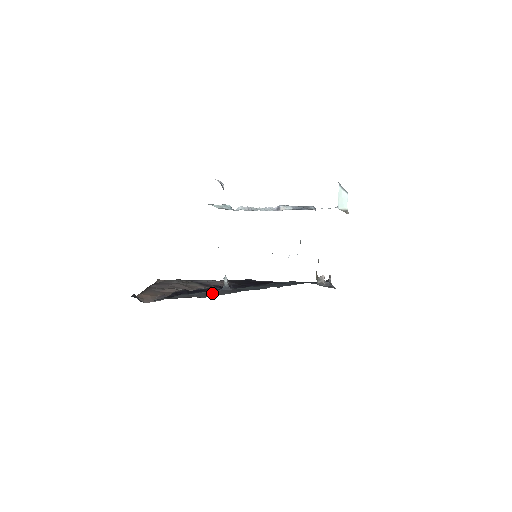
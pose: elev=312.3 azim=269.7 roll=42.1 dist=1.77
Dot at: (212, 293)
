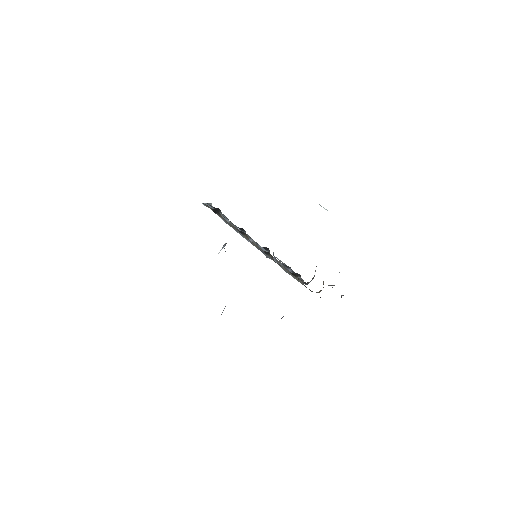
Dot at: occluded
